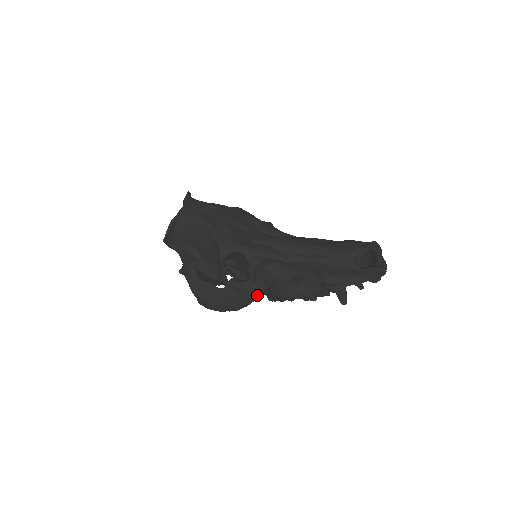
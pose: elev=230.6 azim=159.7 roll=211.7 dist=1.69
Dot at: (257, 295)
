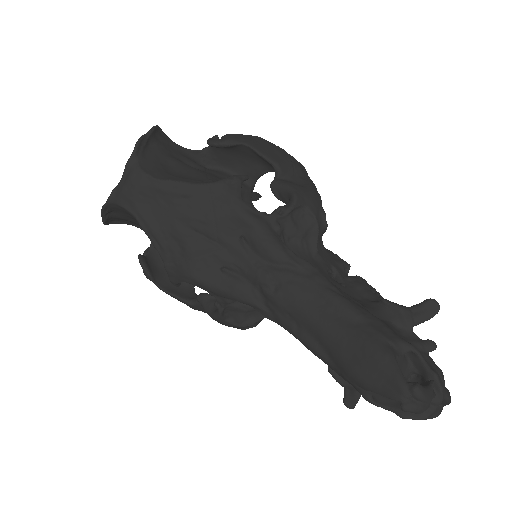
Dot at: (234, 327)
